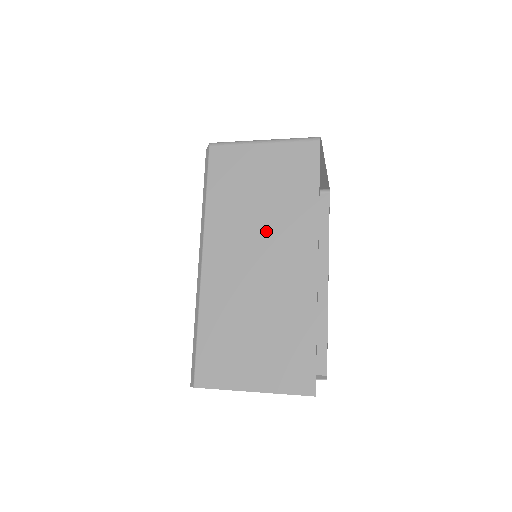
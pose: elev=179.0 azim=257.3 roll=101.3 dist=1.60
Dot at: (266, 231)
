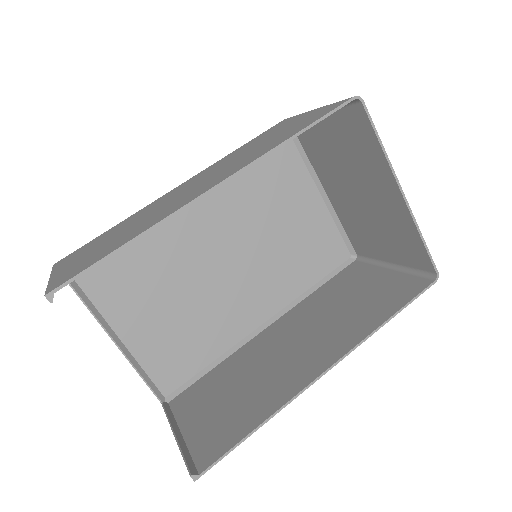
Dot at: (227, 166)
